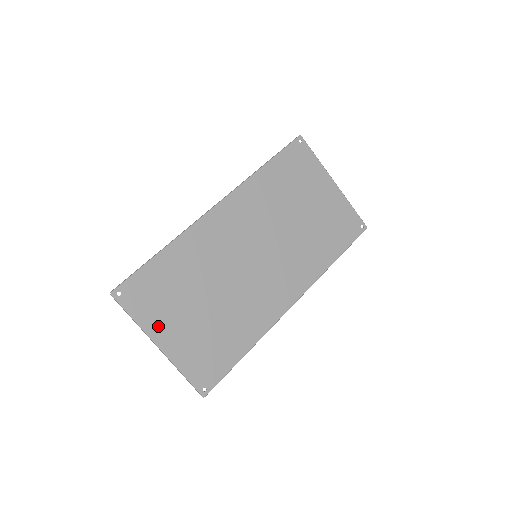
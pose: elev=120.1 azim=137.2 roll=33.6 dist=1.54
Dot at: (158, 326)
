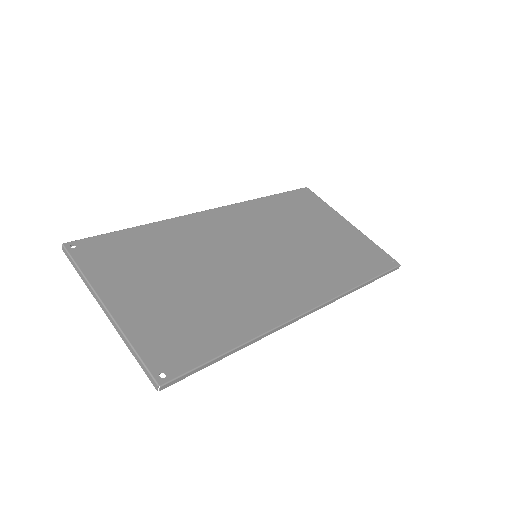
Dot at: (112, 286)
